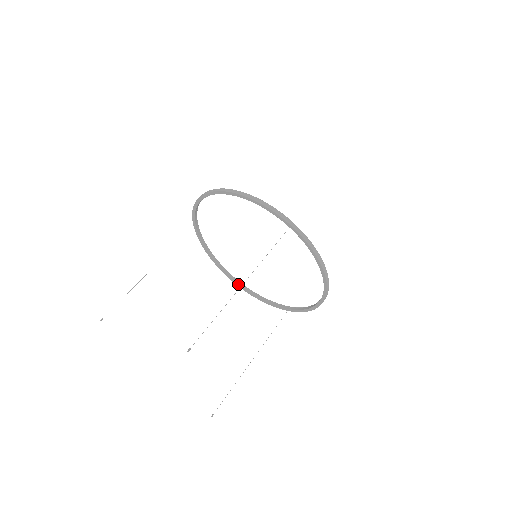
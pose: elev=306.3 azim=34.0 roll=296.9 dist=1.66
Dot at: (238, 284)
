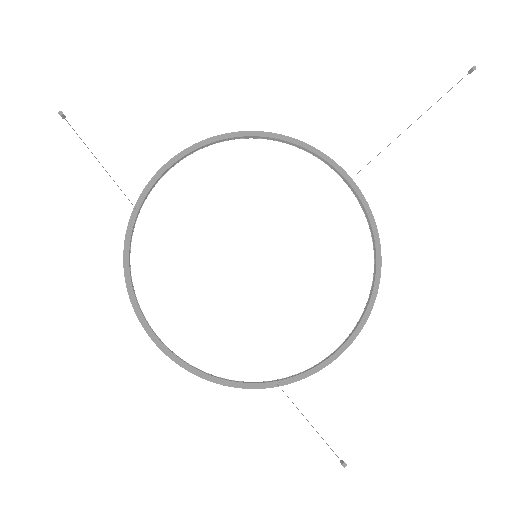
Dot at: (169, 350)
